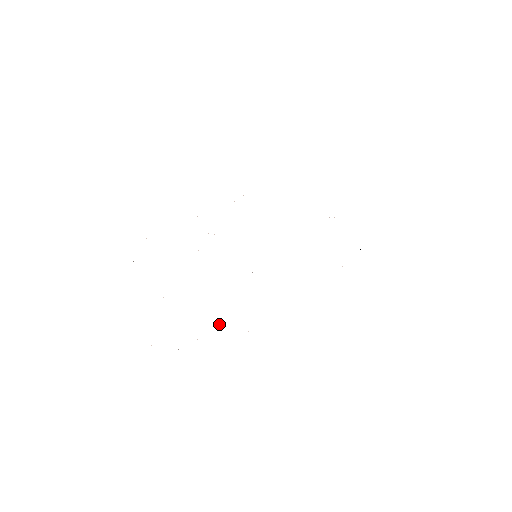
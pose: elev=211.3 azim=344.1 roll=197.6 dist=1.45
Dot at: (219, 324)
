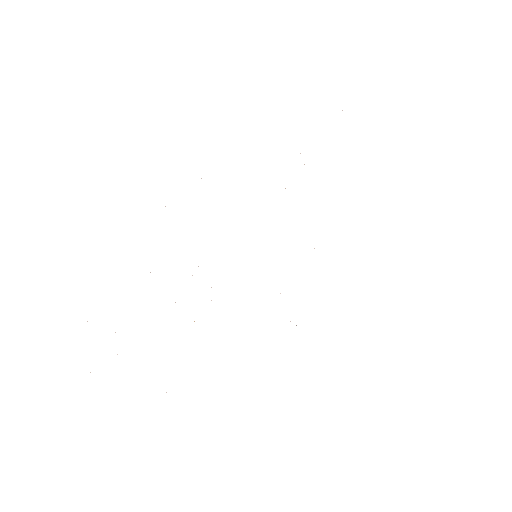
Dot at: occluded
